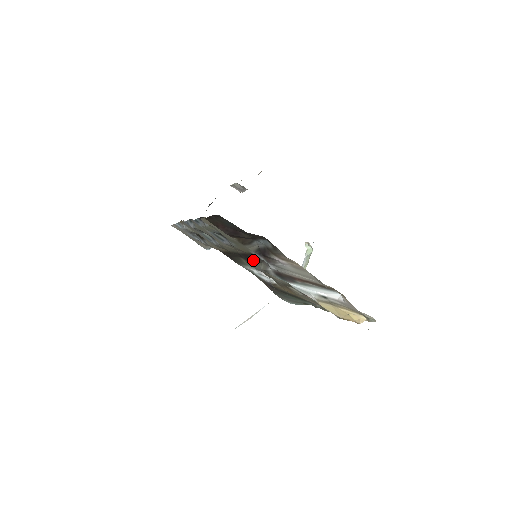
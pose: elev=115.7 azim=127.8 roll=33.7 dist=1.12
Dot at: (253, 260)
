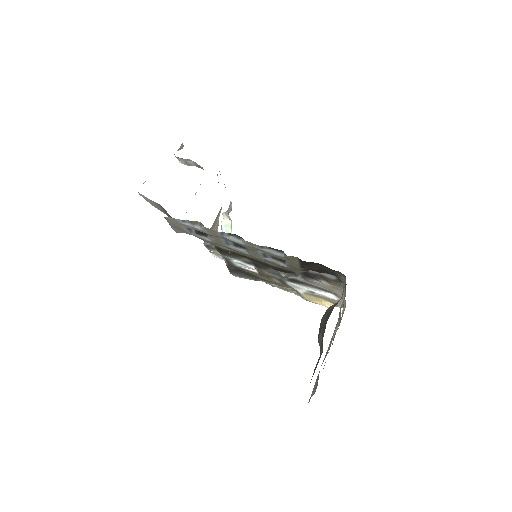
Dot at: (280, 271)
